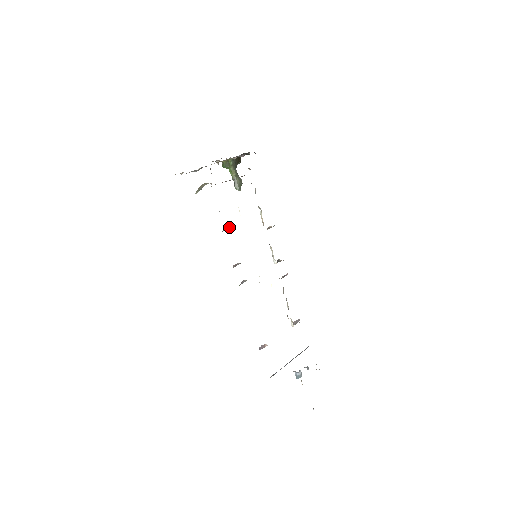
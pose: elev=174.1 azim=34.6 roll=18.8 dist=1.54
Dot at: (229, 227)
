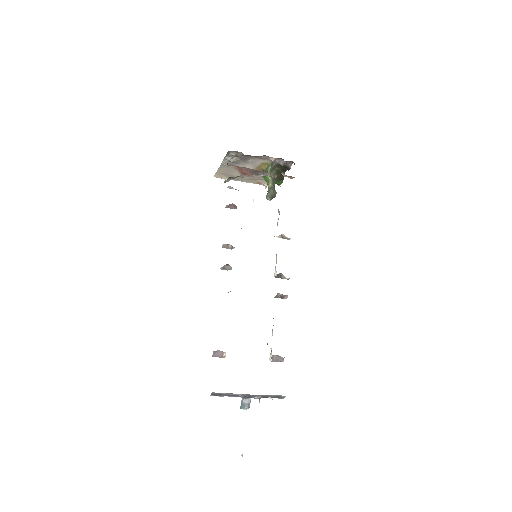
Dot at: (236, 207)
